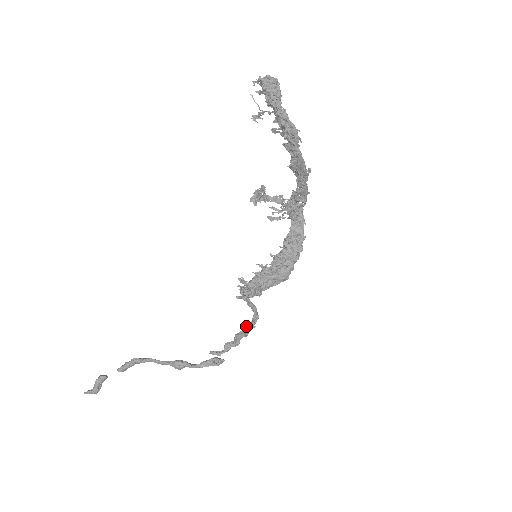
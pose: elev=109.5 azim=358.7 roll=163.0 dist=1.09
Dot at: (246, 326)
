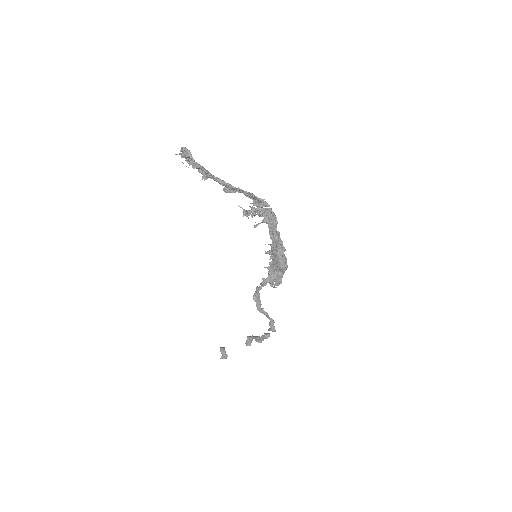
Dot at: (258, 309)
